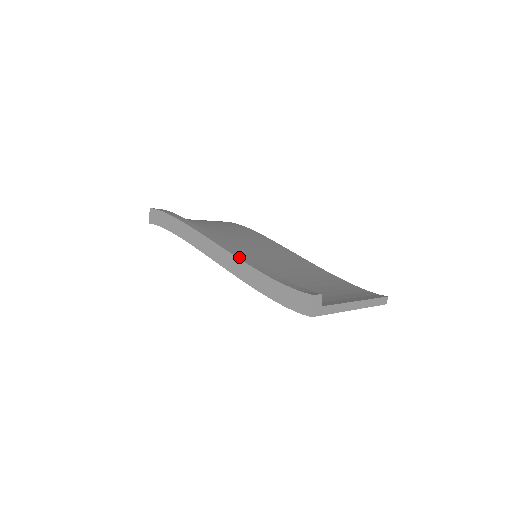
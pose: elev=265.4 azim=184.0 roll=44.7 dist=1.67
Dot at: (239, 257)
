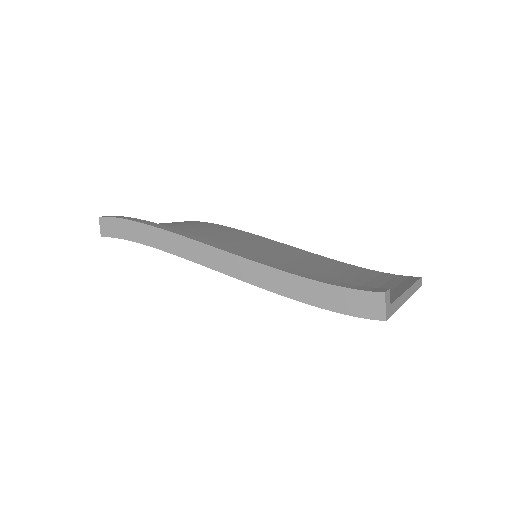
Dot at: (256, 260)
